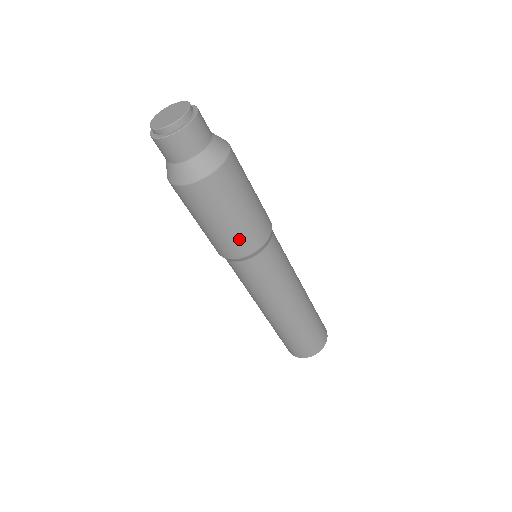
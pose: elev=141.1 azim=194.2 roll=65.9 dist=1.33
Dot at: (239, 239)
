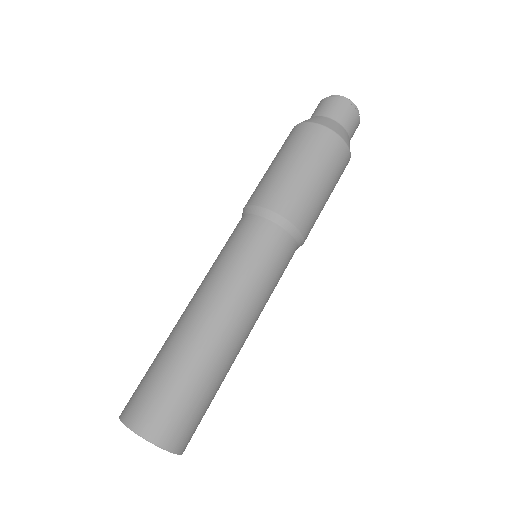
Dot at: (303, 201)
